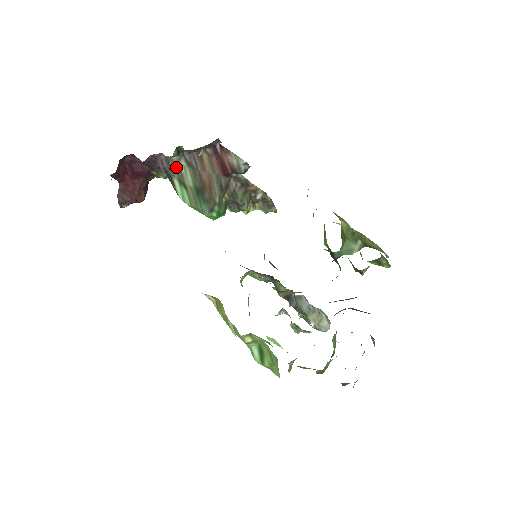
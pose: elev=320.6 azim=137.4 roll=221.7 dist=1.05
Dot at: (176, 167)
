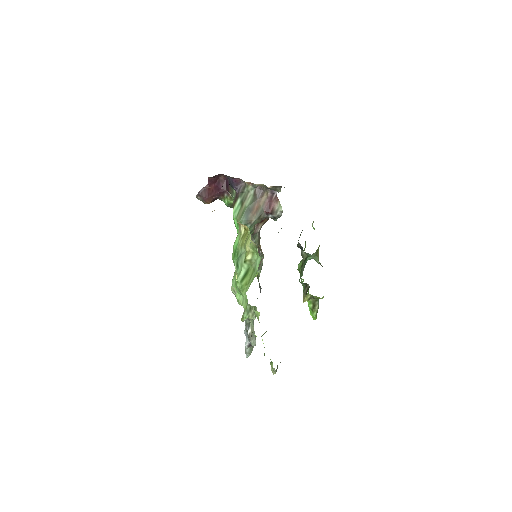
Dot at: (246, 193)
